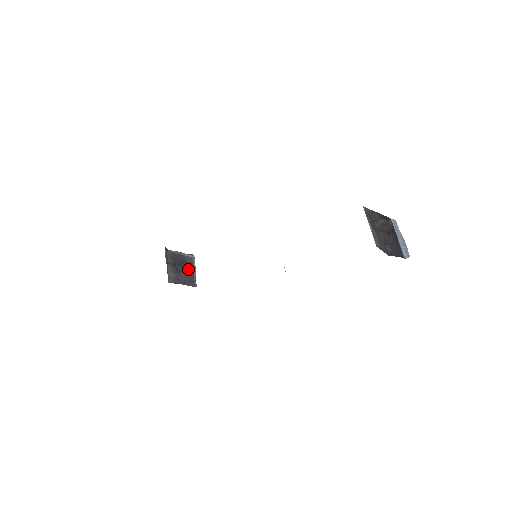
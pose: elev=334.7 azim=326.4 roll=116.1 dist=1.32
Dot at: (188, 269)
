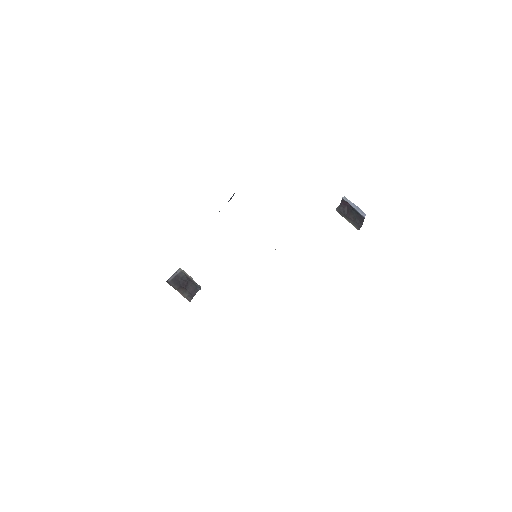
Dot at: (188, 281)
